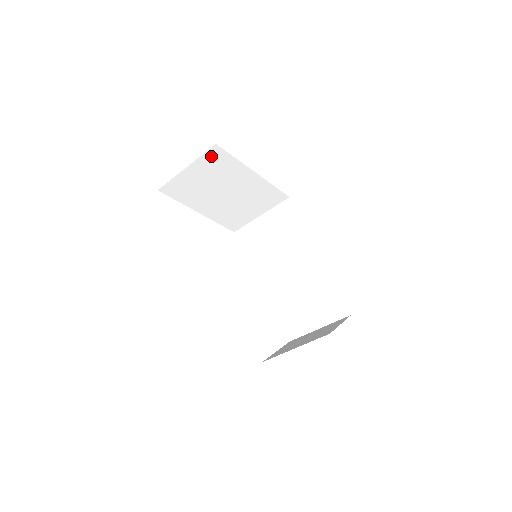
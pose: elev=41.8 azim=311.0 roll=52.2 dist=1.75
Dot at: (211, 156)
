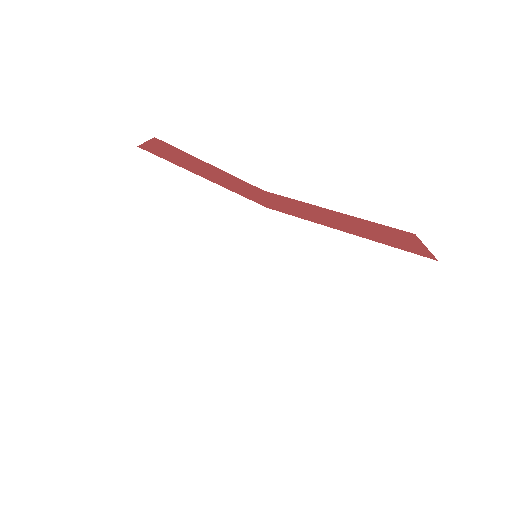
Dot at: (139, 169)
